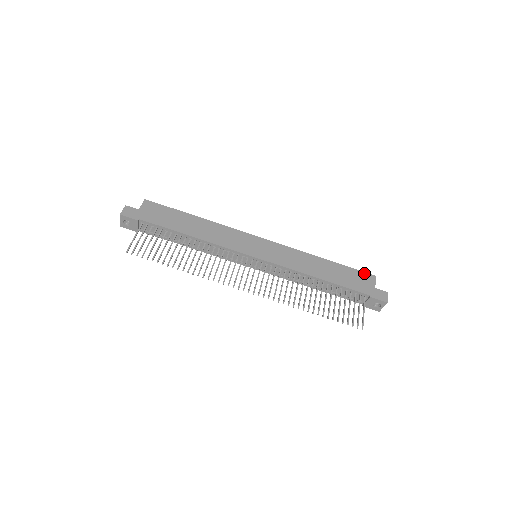
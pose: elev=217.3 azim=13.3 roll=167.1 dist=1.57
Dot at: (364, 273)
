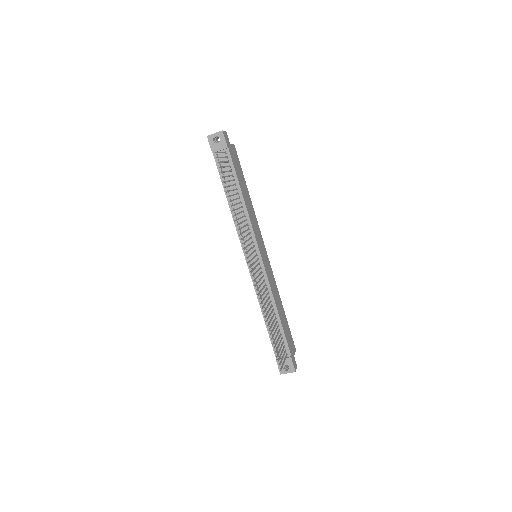
Dot at: occluded
